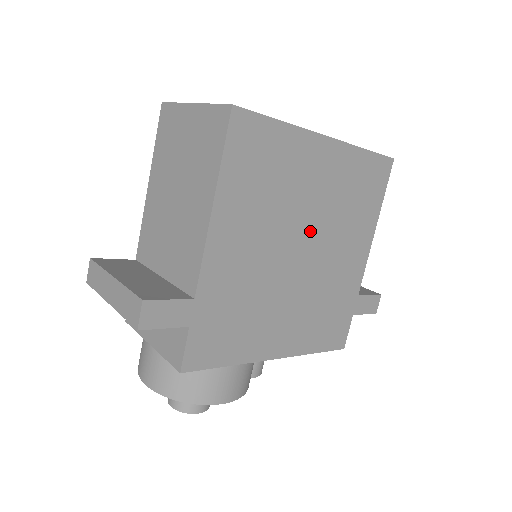
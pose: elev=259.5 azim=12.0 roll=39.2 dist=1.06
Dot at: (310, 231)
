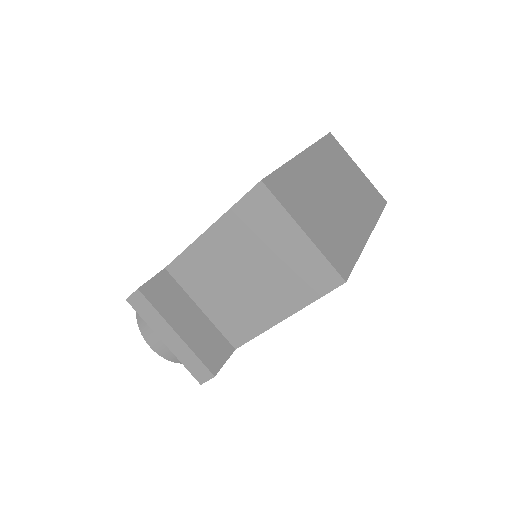
Dot at: occluded
